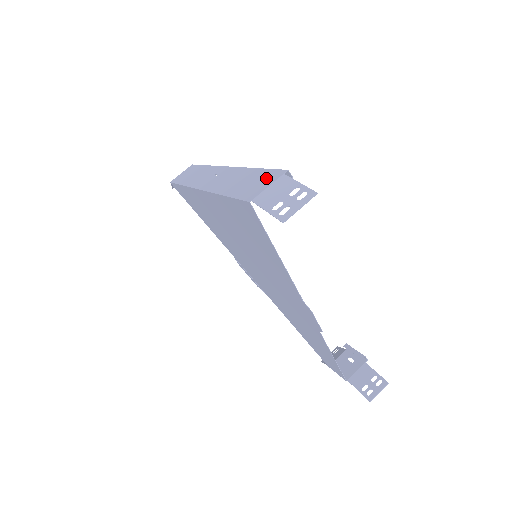
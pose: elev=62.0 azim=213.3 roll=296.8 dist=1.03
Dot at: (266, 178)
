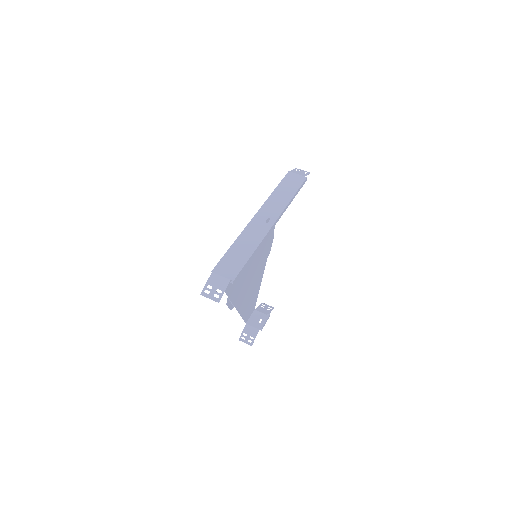
Dot at: (233, 269)
